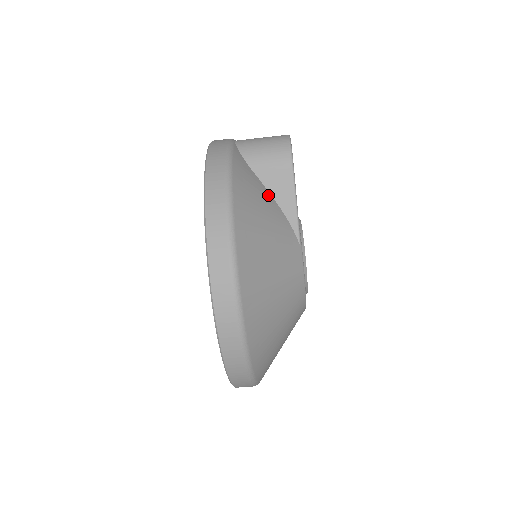
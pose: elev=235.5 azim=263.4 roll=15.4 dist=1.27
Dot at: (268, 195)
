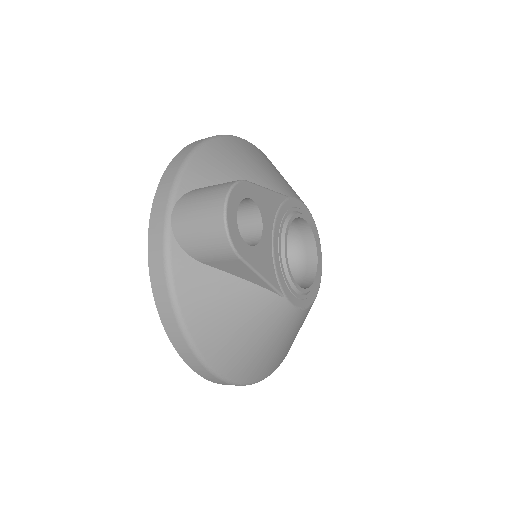
Dot at: (229, 280)
